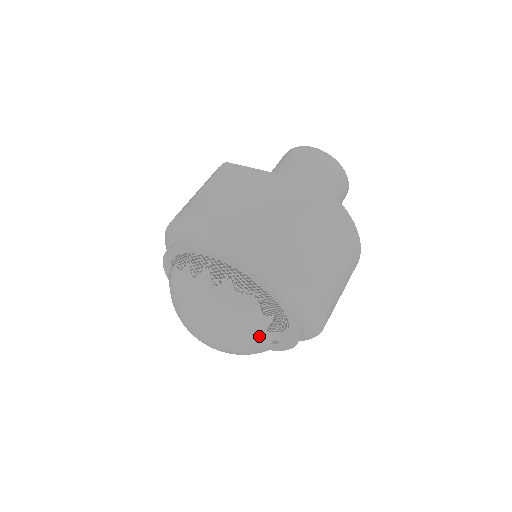
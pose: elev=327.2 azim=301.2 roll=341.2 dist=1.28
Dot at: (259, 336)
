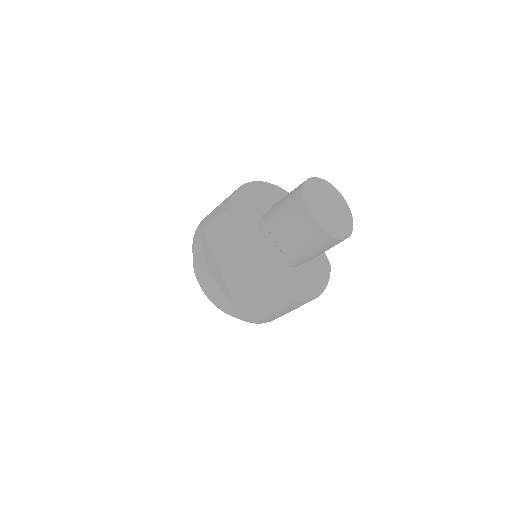
Dot at: occluded
